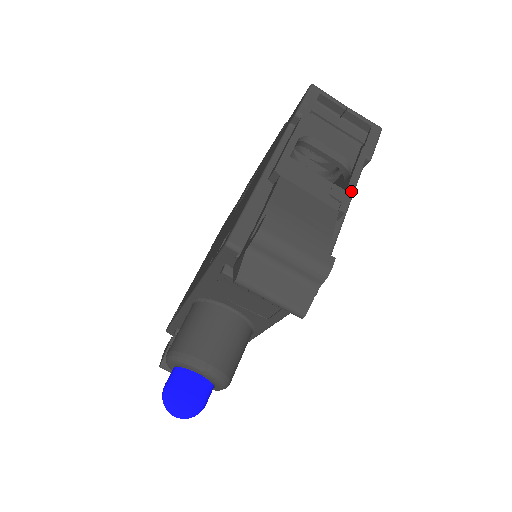
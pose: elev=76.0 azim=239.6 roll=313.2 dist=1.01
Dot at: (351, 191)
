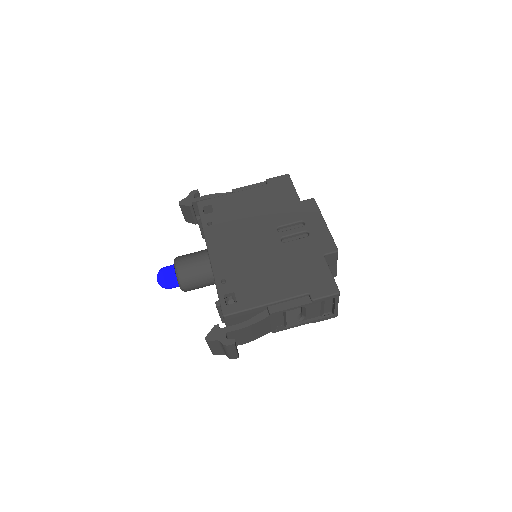
Dot at: (286, 329)
